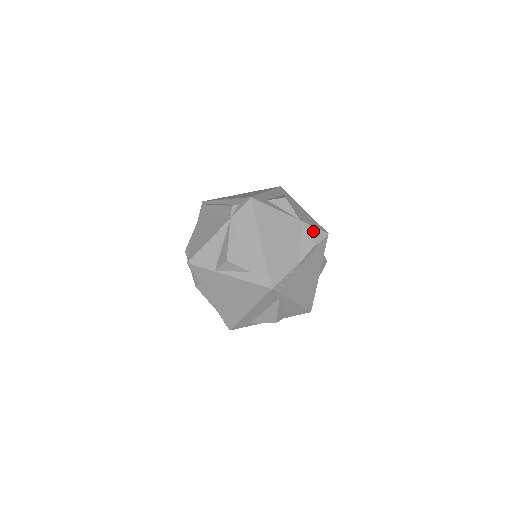
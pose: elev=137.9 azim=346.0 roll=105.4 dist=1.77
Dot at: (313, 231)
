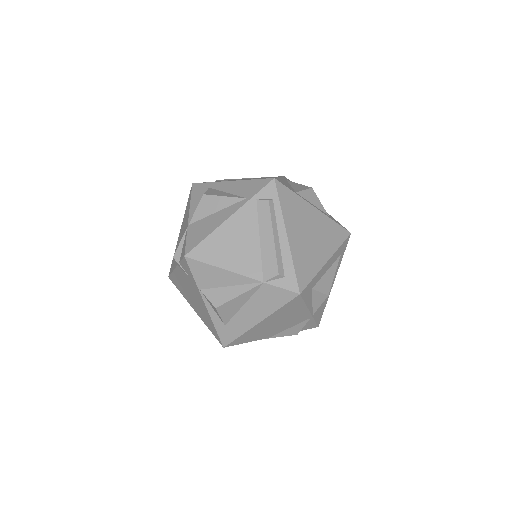
Dot at: (310, 324)
